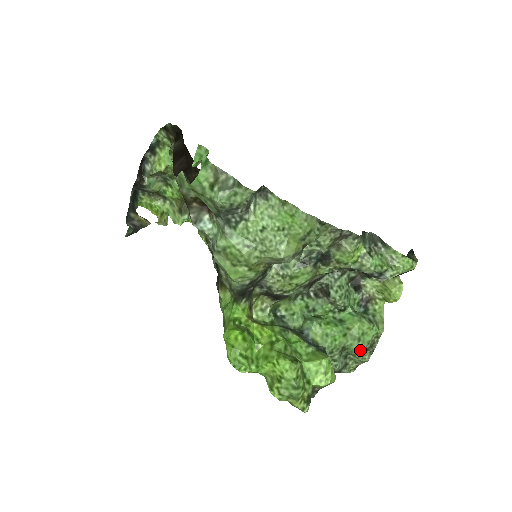
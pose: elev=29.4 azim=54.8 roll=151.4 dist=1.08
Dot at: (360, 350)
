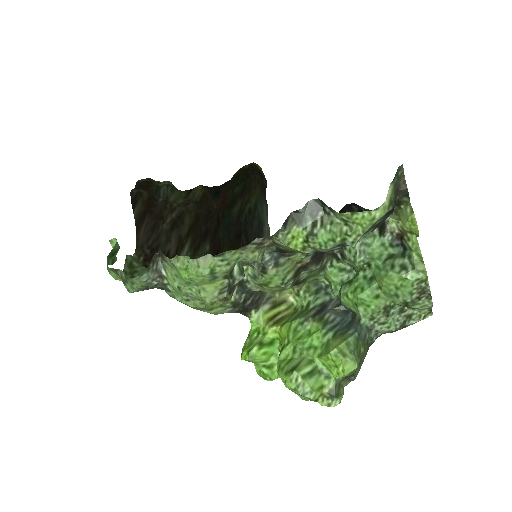
Dot at: (407, 304)
